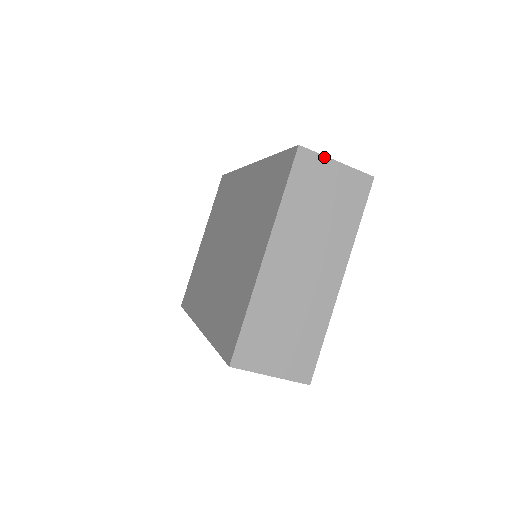
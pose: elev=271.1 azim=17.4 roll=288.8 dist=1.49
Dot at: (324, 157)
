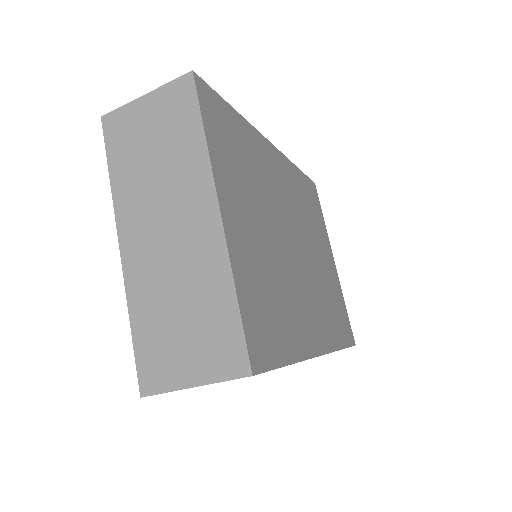
Dot at: (129, 104)
